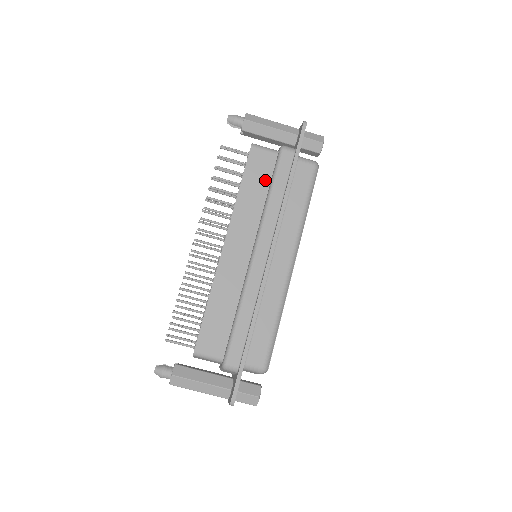
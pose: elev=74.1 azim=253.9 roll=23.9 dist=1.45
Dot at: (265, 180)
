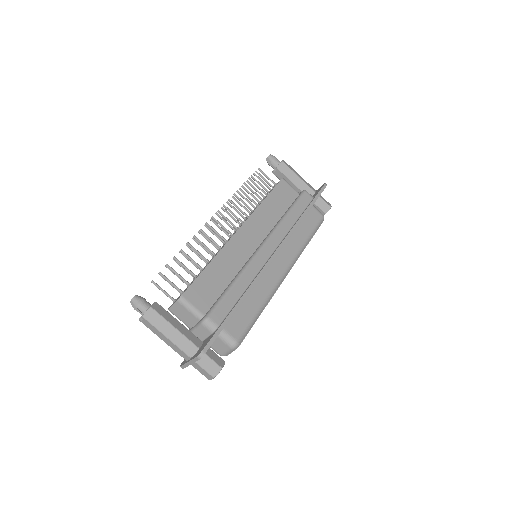
Dot at: (285, 205)
